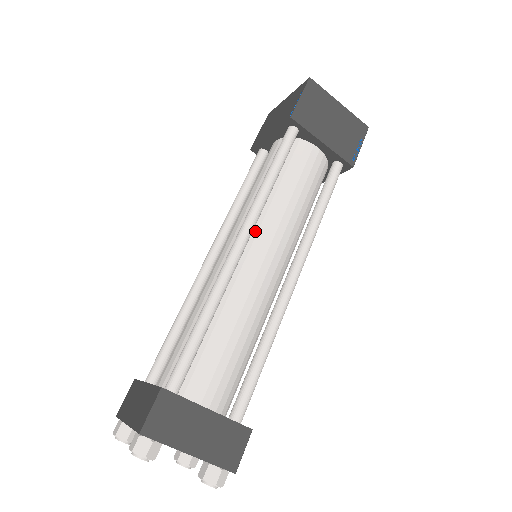
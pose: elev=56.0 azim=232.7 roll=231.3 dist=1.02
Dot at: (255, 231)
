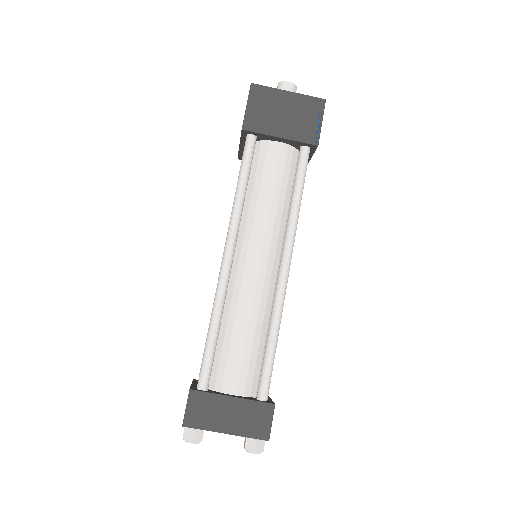
Dot at: (241, 240)
